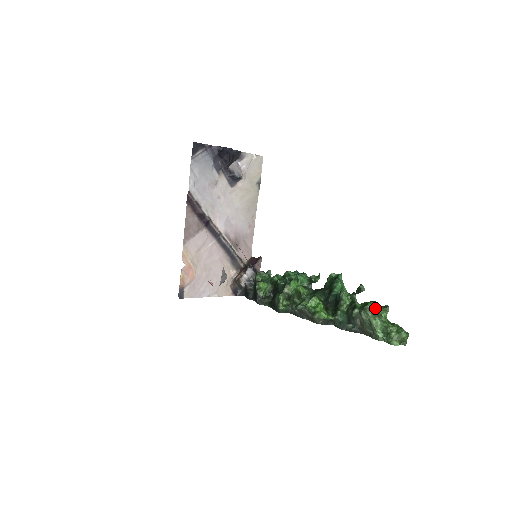
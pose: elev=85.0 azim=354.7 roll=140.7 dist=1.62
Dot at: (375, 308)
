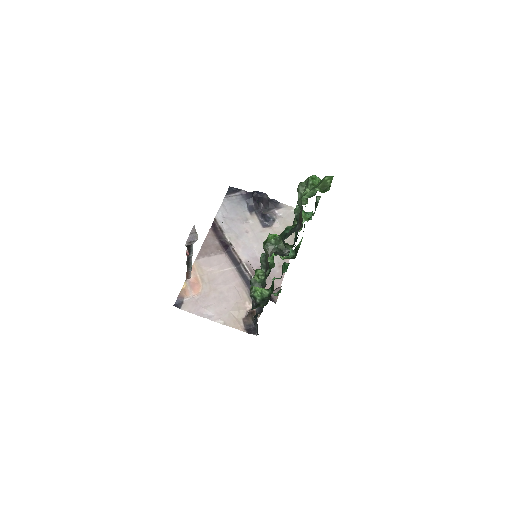
Dot at: occluded
